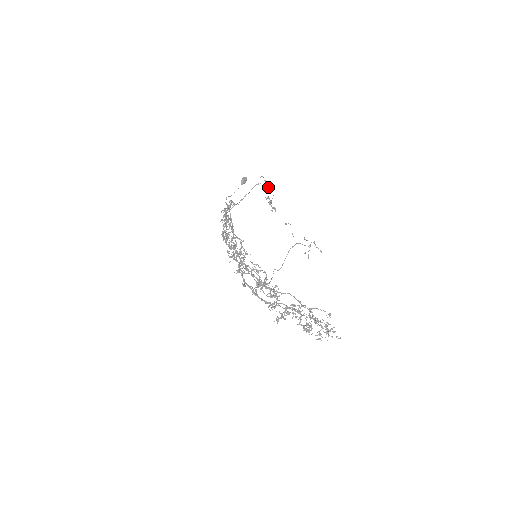
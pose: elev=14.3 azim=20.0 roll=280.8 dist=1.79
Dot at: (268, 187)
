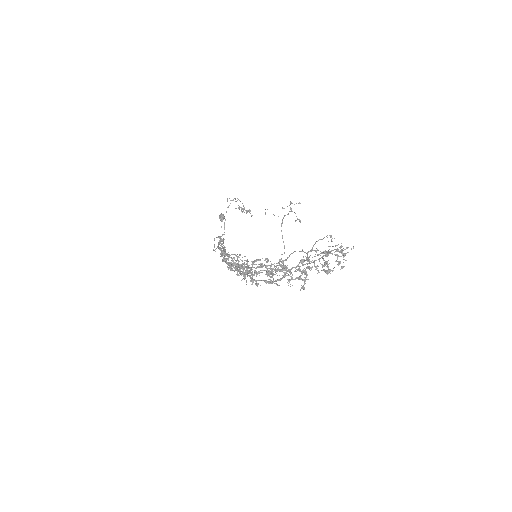
Dot at: occluded
